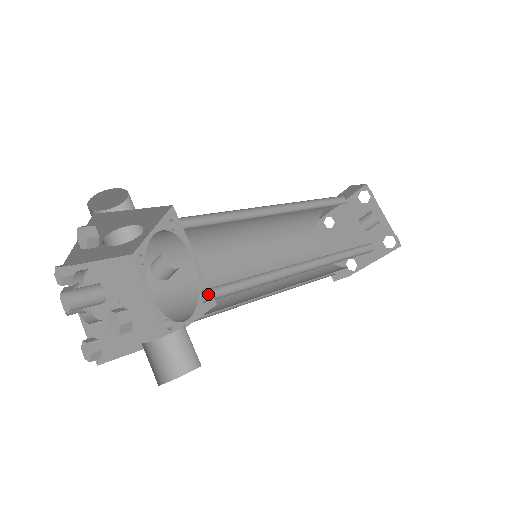
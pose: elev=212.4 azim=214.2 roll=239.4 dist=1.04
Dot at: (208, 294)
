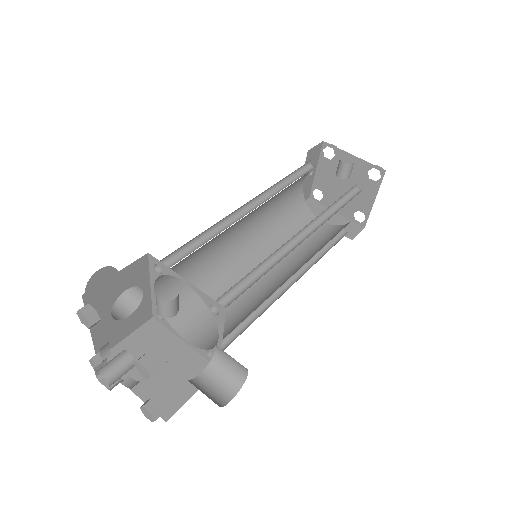
Dot at: (215, 305)
